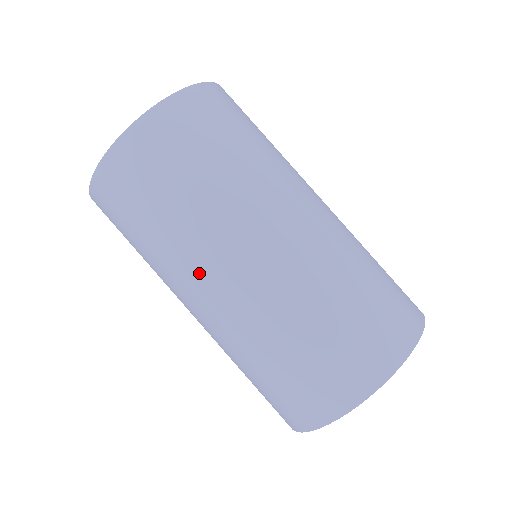
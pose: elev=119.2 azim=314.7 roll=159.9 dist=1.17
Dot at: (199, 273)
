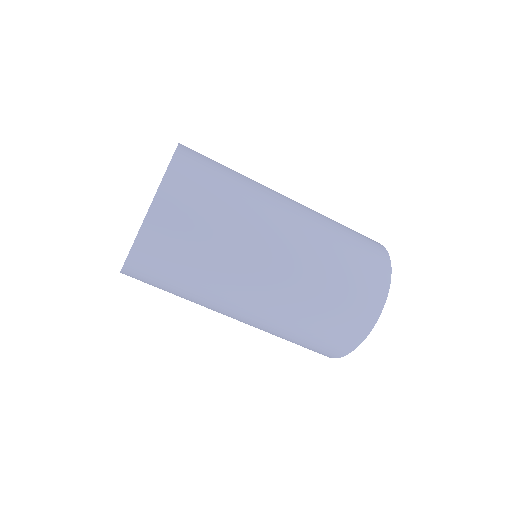
Dot at: (268, 234)
